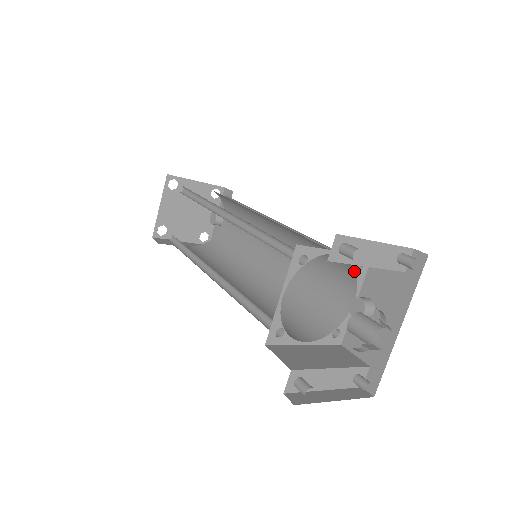
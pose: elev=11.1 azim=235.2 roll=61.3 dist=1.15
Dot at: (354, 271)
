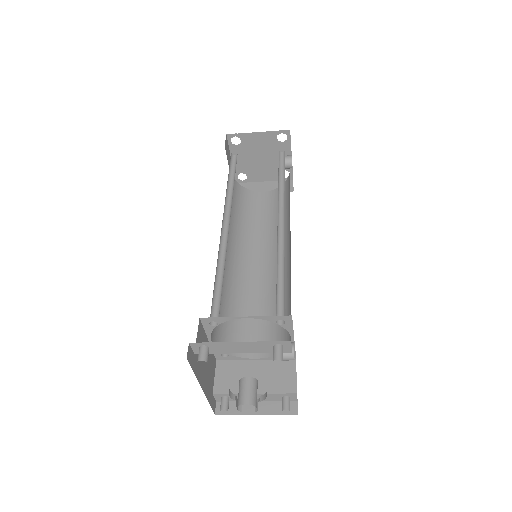
Dot at: (278, 323)
